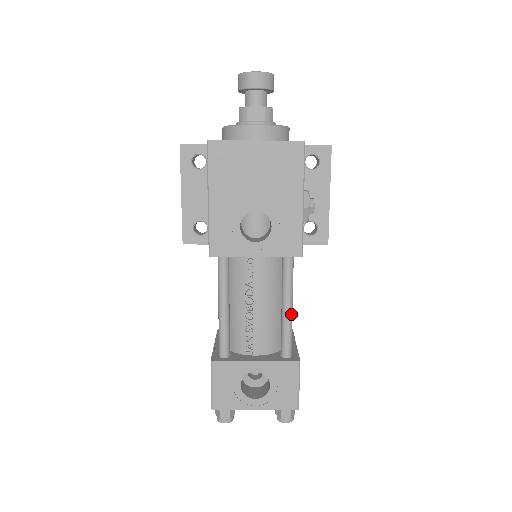
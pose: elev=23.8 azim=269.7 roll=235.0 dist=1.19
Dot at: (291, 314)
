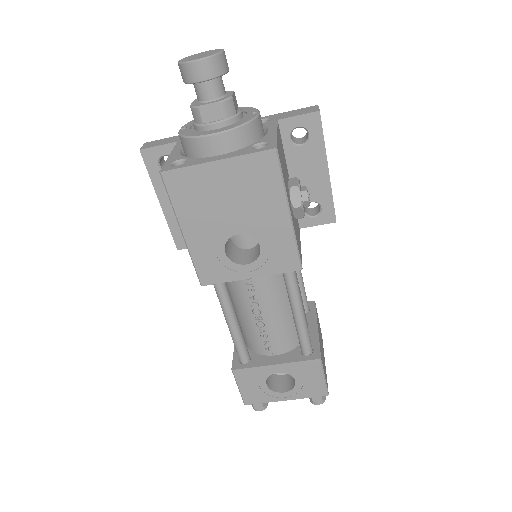
Dot at: (303, 318)
